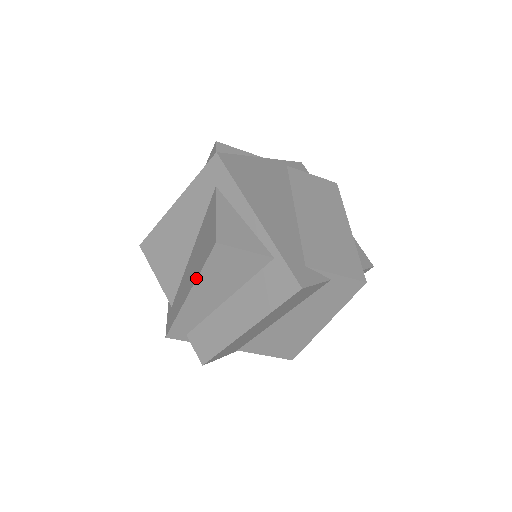
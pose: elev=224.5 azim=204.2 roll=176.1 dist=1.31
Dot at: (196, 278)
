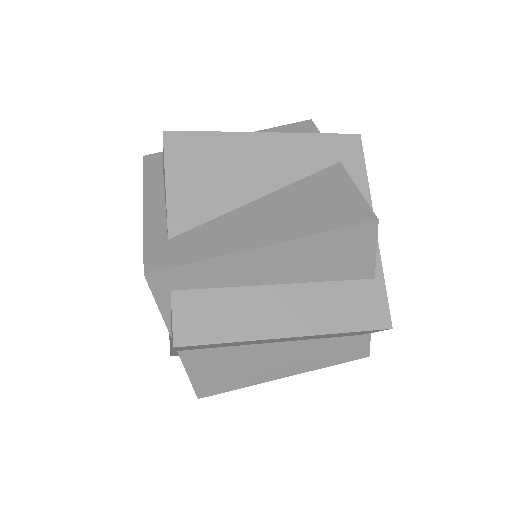
Dot at: (302, 236)
